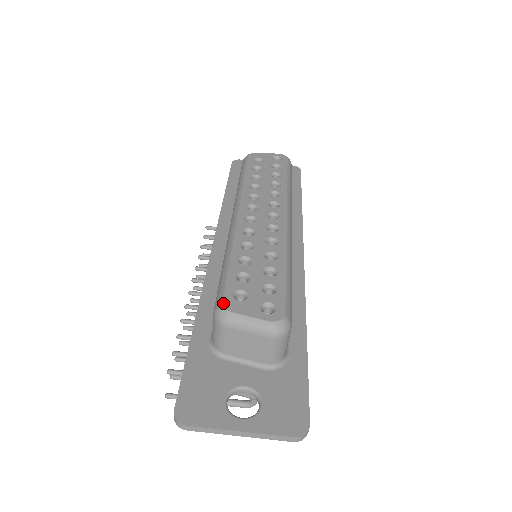
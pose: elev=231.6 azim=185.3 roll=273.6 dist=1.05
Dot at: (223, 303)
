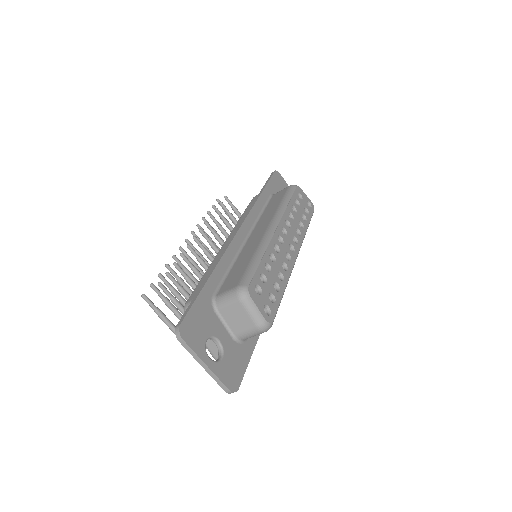
Dot at: (249, 287)
